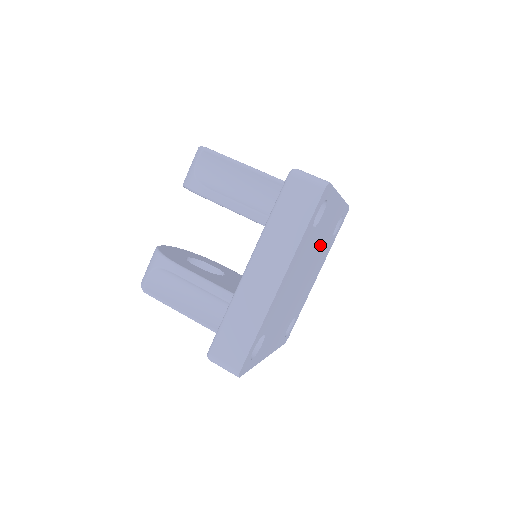
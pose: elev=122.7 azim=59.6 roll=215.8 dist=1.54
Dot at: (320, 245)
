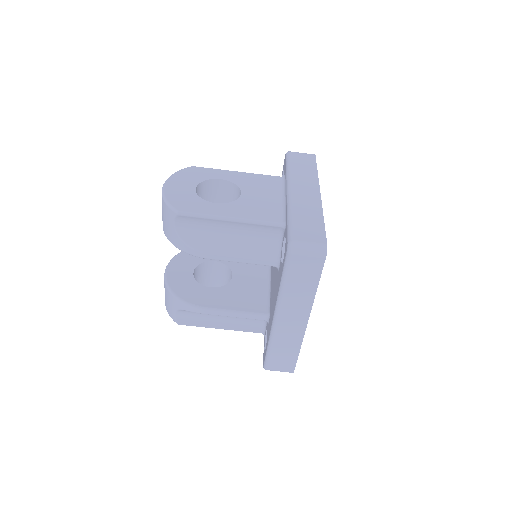
Dot at: occluded
